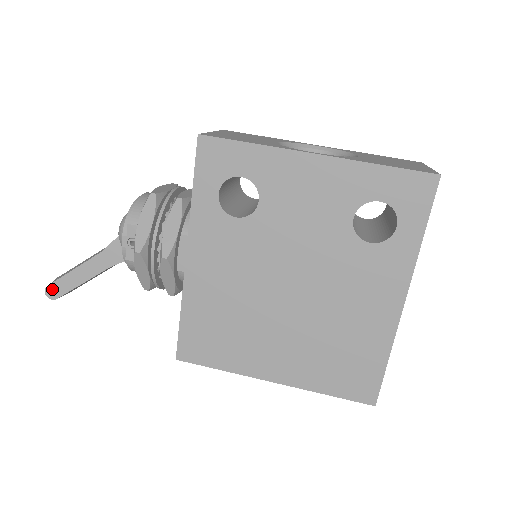
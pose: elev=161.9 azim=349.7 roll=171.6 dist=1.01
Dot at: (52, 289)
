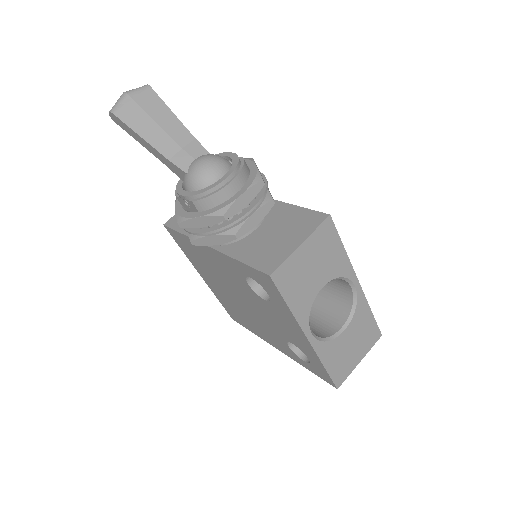
Dot at: (116, 118)
